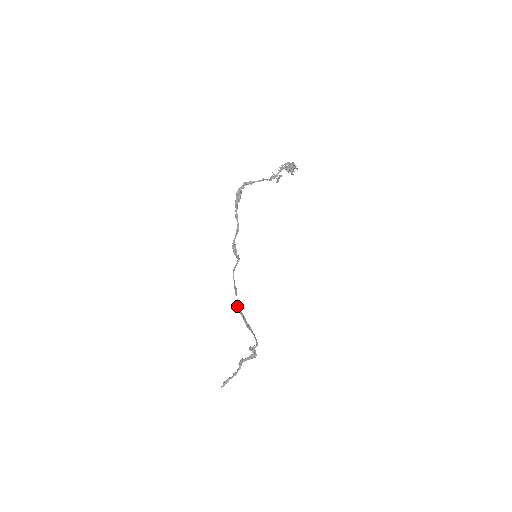
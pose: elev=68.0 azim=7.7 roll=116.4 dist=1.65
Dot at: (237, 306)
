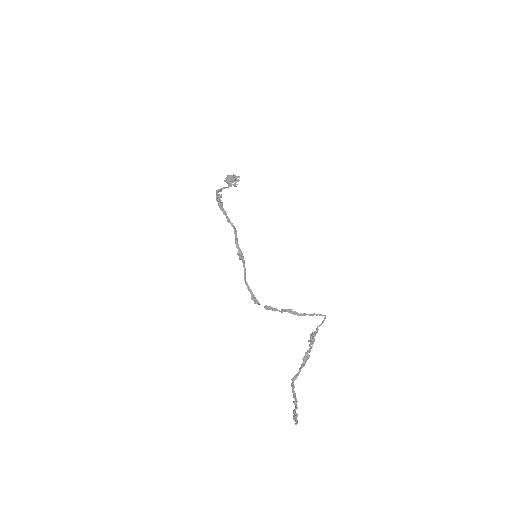
Dot at: (272, 308)
